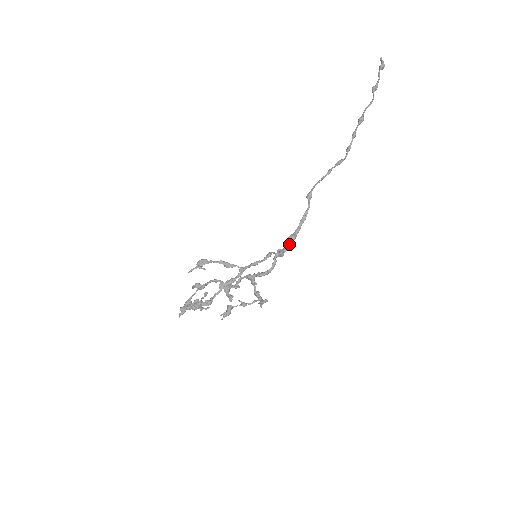
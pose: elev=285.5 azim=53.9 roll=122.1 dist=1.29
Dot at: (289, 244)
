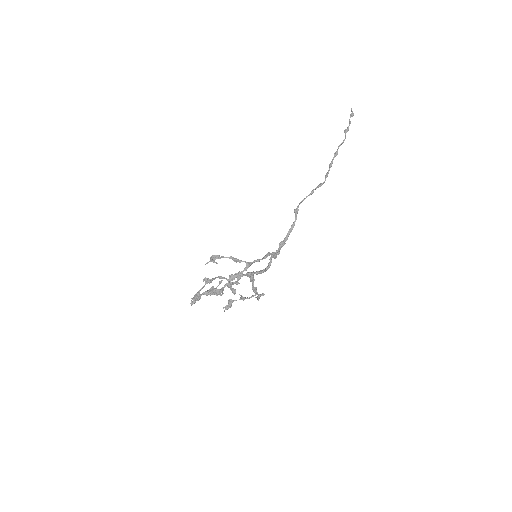
Dot at: (279, 249)
